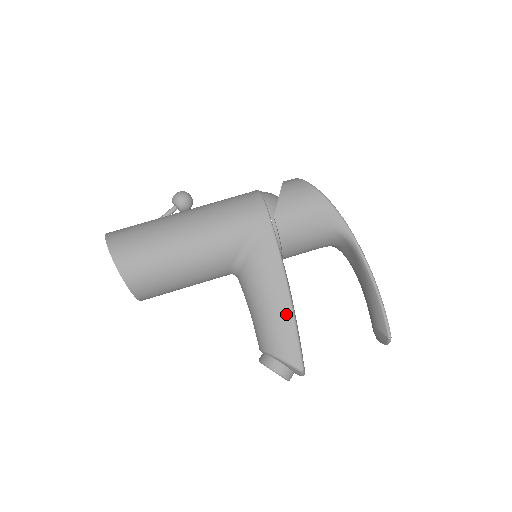
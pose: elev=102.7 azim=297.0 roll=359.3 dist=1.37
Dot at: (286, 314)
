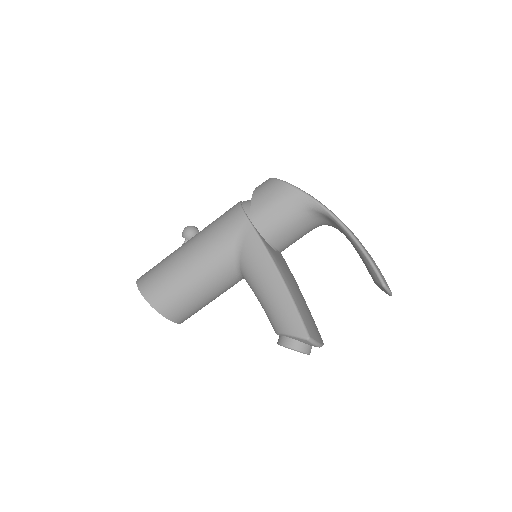
Dot at: (282, 294)
